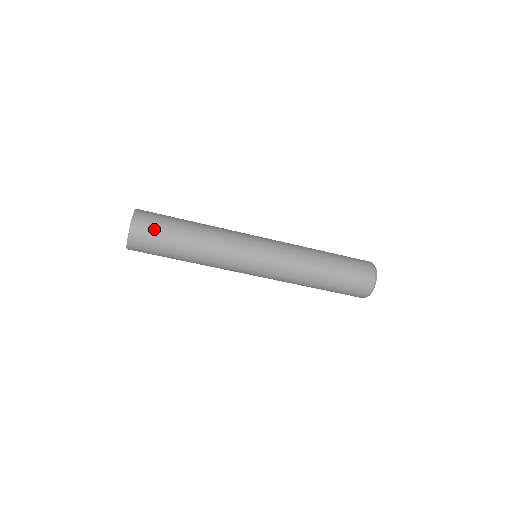
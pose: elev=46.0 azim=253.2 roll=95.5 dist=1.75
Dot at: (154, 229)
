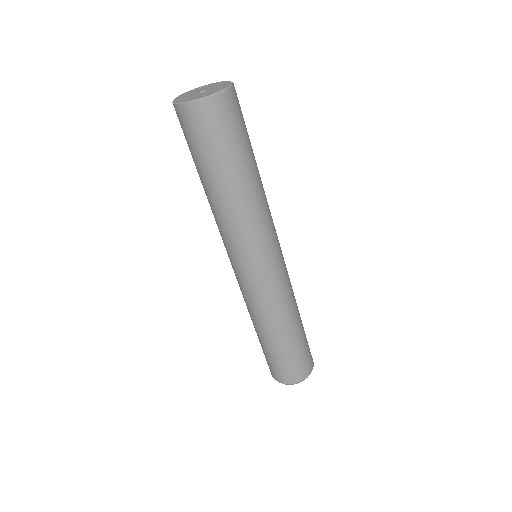
Dot at: (225, 129)
